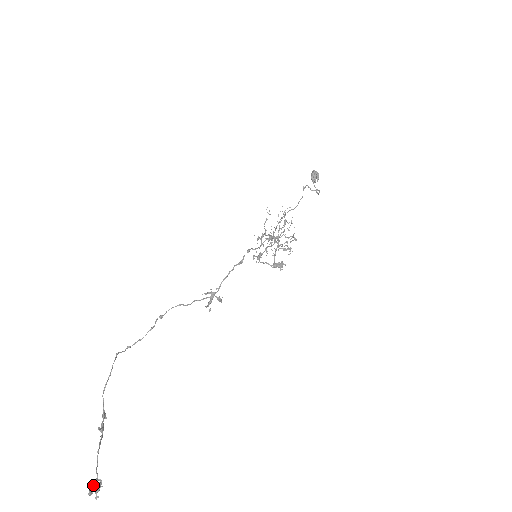
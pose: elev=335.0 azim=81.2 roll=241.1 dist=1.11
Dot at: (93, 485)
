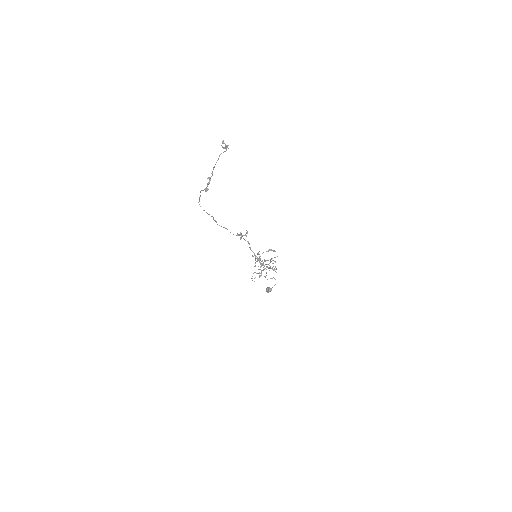
Dot at: occluded
